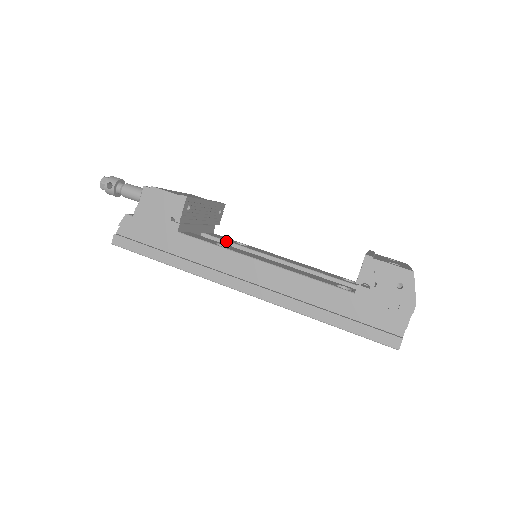
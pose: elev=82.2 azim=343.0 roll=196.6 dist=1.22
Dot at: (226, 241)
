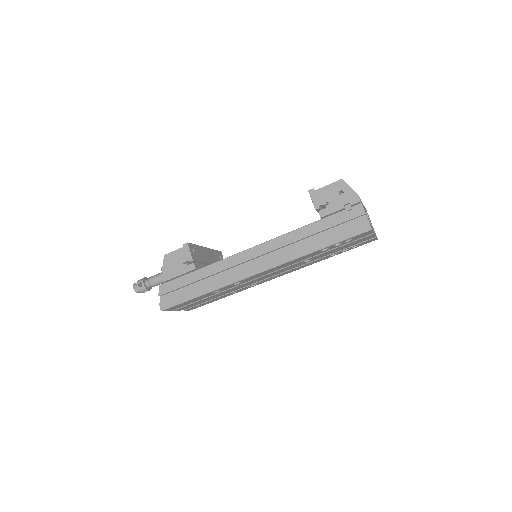
Dot at: occluded
